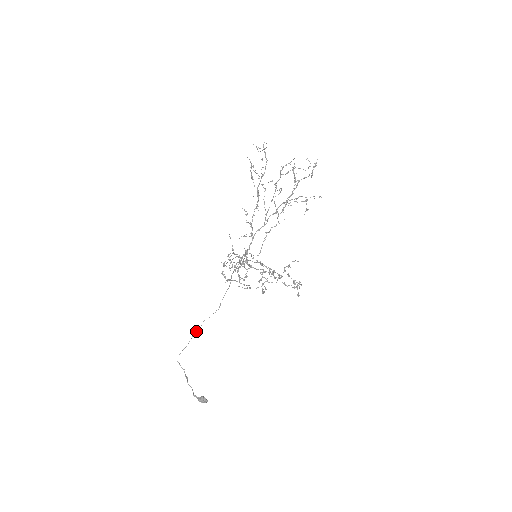
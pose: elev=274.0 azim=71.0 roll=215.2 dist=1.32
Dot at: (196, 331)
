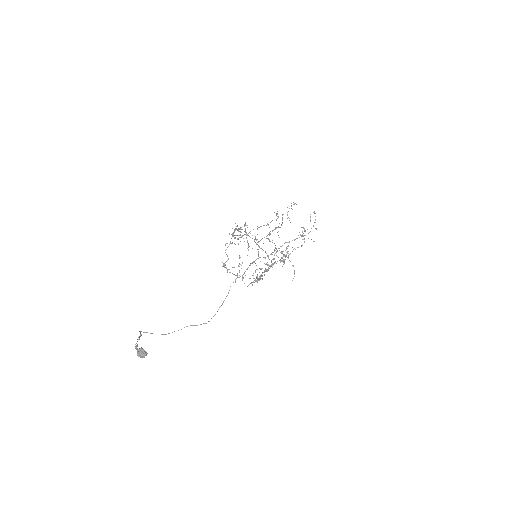
Dot at: (174, 331)
